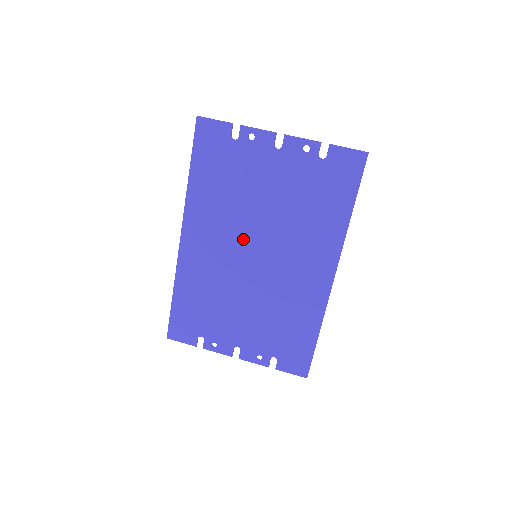
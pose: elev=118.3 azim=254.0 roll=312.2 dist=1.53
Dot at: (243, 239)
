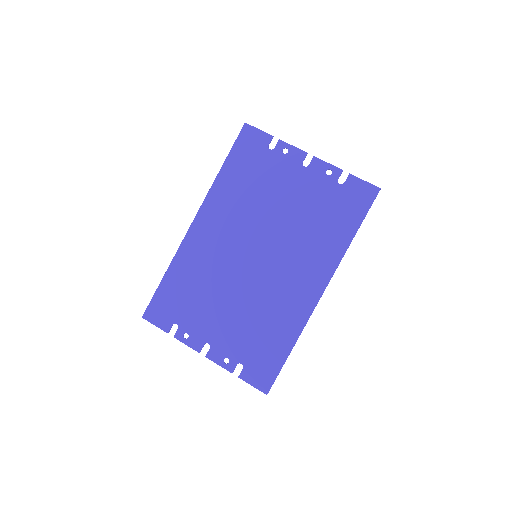
Dot at: (249, 237)
